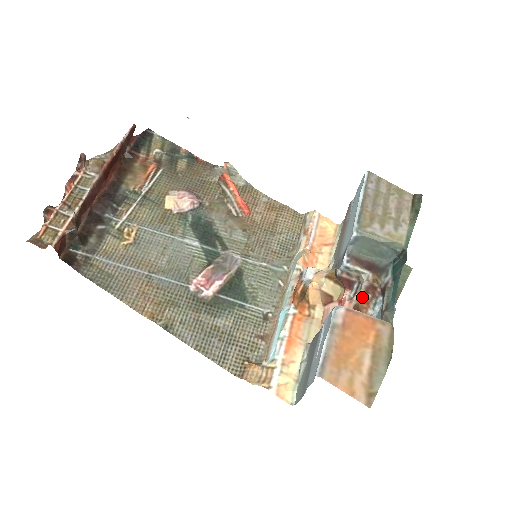
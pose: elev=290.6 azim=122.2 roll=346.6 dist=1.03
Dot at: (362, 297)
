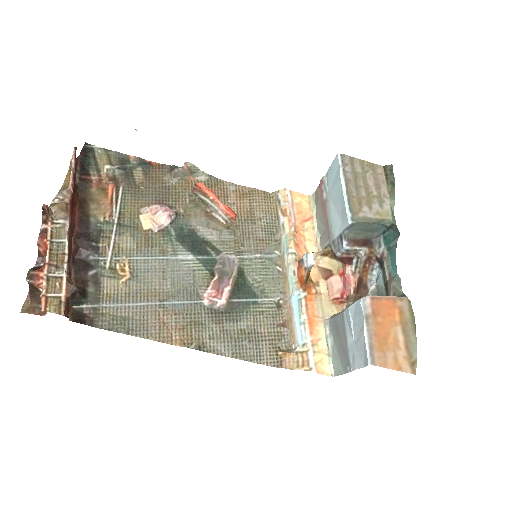
Dot at: (362, 269)
